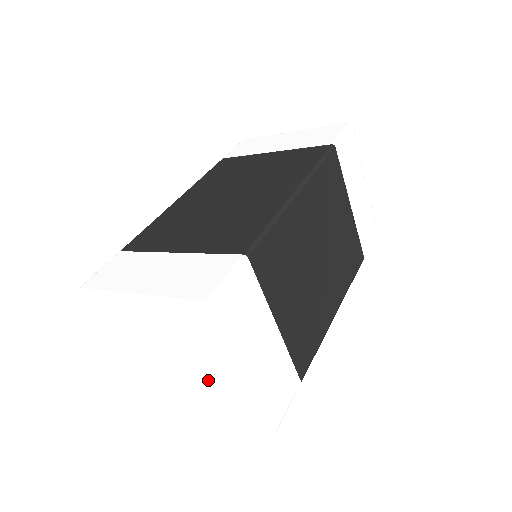
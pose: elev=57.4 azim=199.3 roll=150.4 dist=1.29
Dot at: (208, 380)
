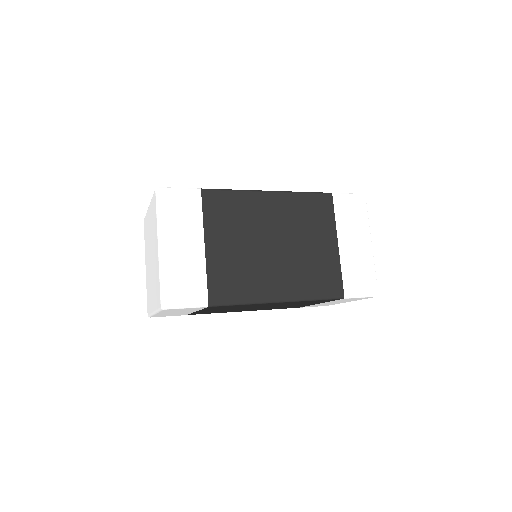
Dot at: (154, 264)
